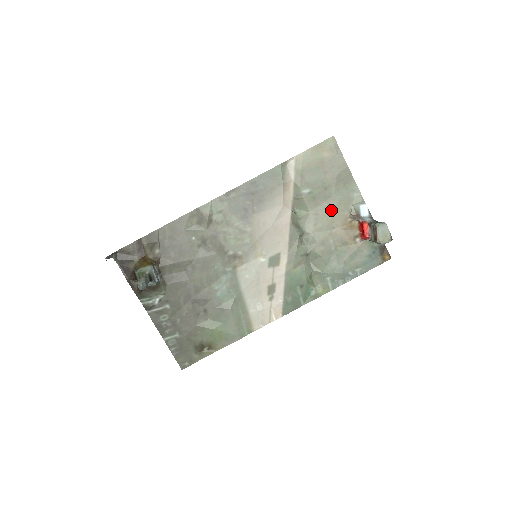
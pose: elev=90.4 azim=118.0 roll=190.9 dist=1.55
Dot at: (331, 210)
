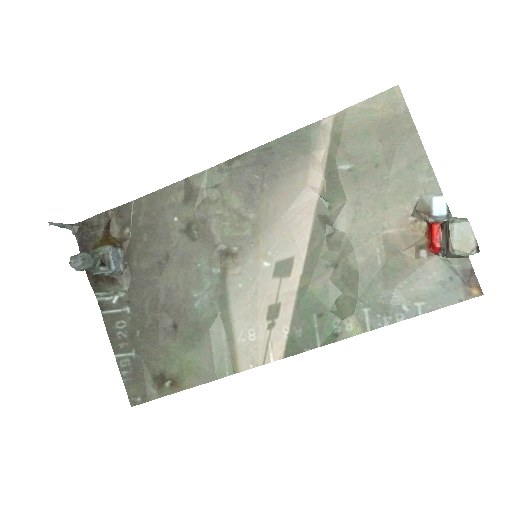
Dot at: (382, 200)
